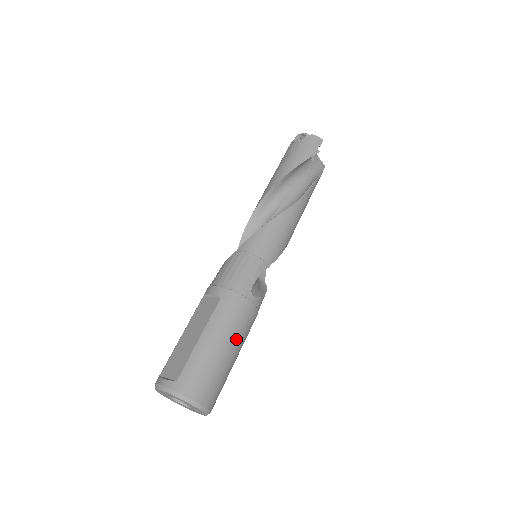
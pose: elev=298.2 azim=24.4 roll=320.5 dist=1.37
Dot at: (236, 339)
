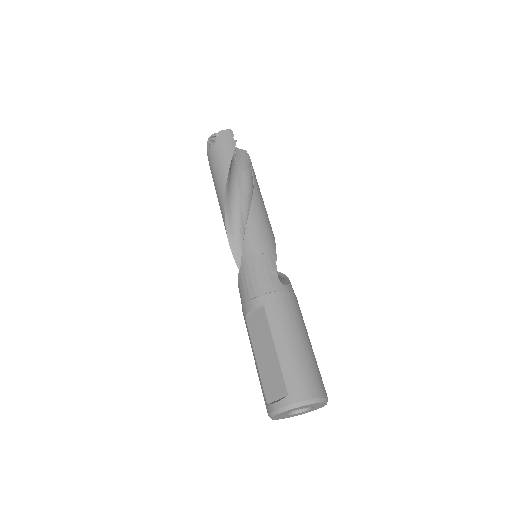
Dot at: (301, 328)
